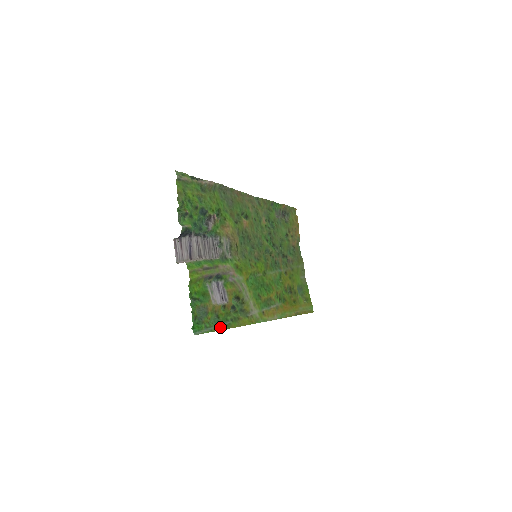
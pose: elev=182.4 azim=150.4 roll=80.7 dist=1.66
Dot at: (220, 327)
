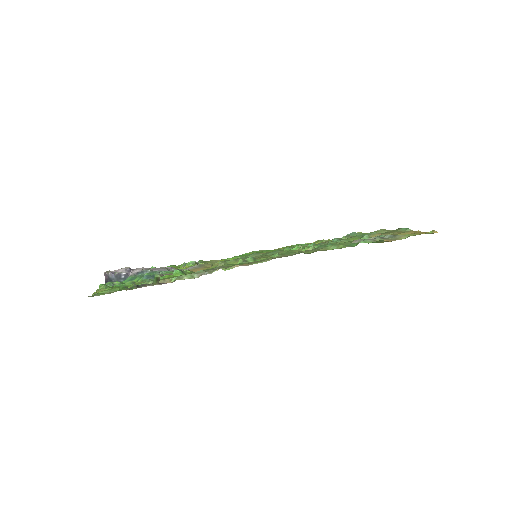
Dot at: occluded
